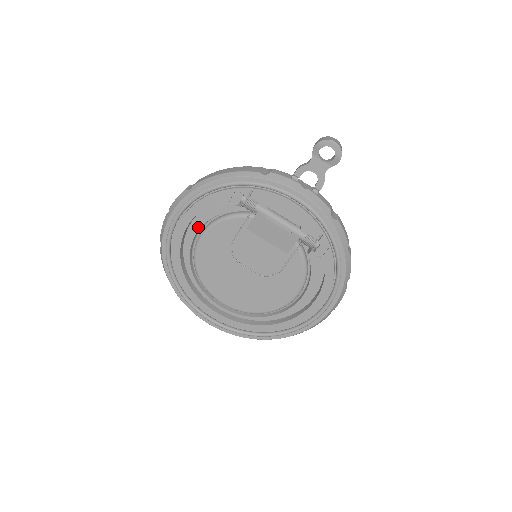
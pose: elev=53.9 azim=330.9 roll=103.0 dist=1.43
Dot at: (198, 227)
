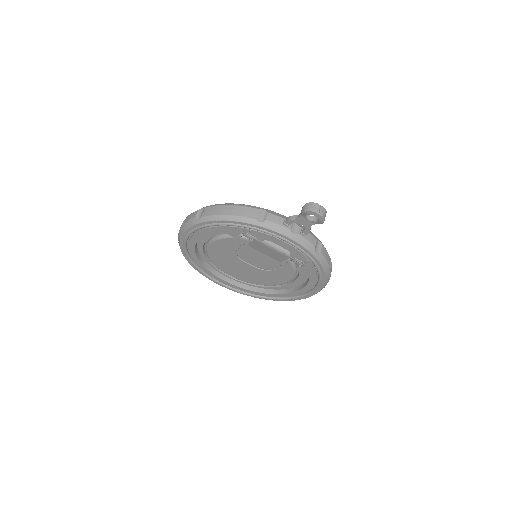
Dot at: (208, 237)
